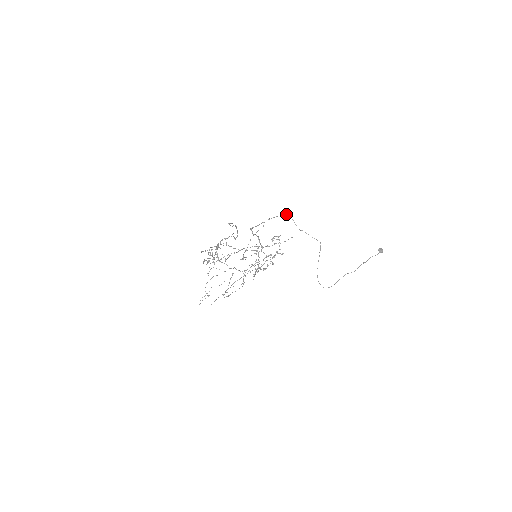
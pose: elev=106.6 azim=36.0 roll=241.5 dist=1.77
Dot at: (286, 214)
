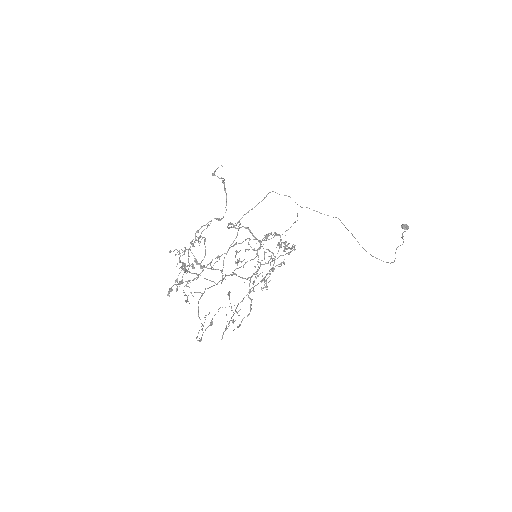
Dot at: occluded
